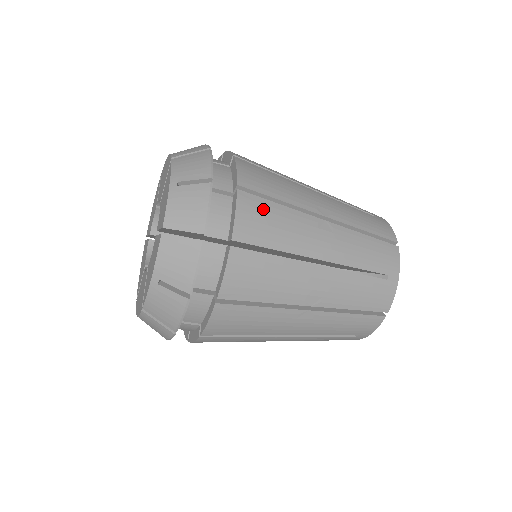
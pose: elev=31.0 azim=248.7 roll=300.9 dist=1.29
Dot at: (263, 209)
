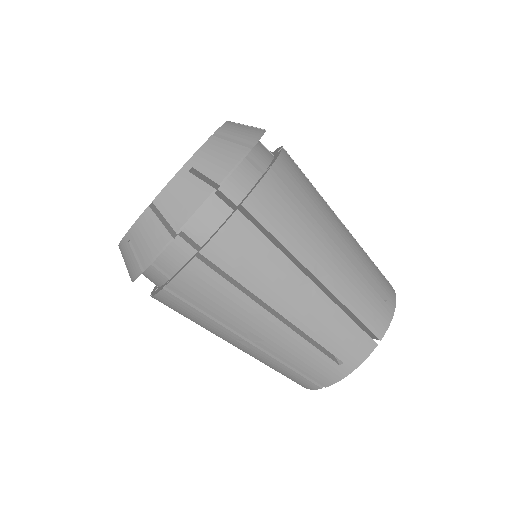
Dot at: (299, 172)
